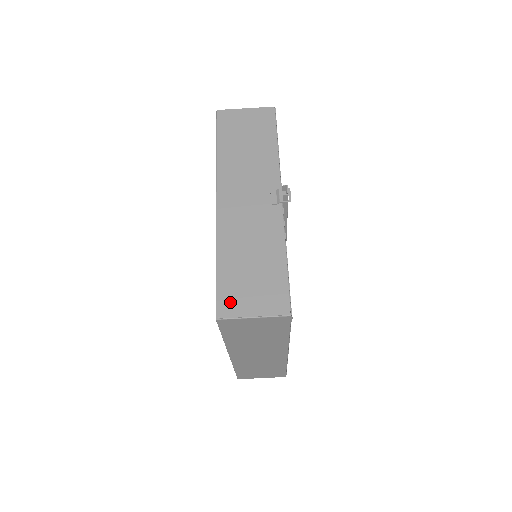
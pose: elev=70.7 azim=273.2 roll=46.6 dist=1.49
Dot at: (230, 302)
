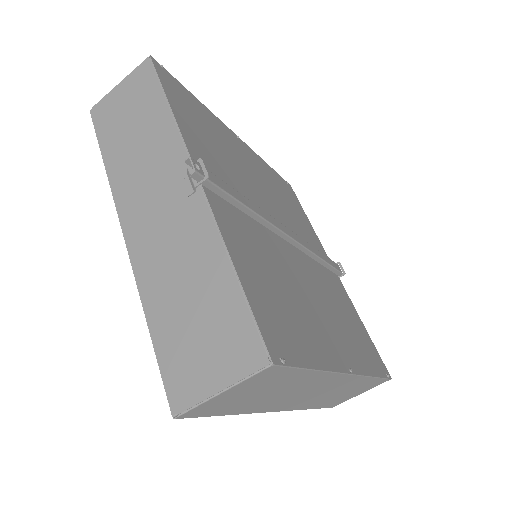
Dot at: (181, 382)
